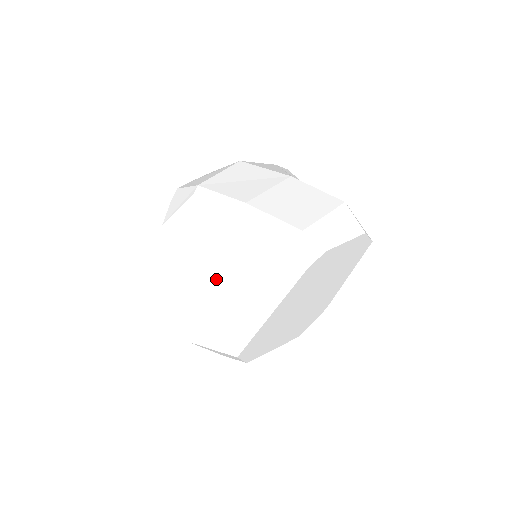
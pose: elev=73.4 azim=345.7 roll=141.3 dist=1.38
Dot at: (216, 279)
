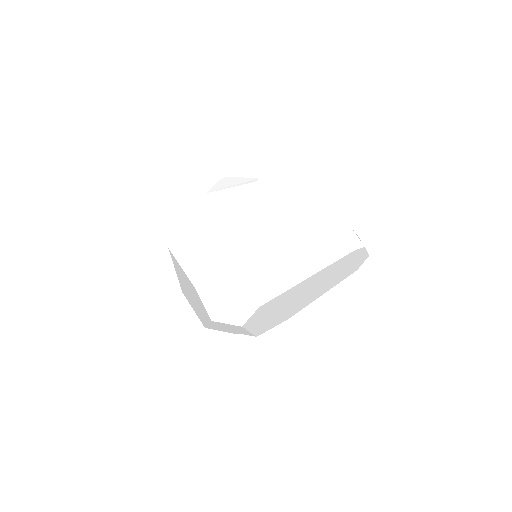
Dot at: (257, 244)
